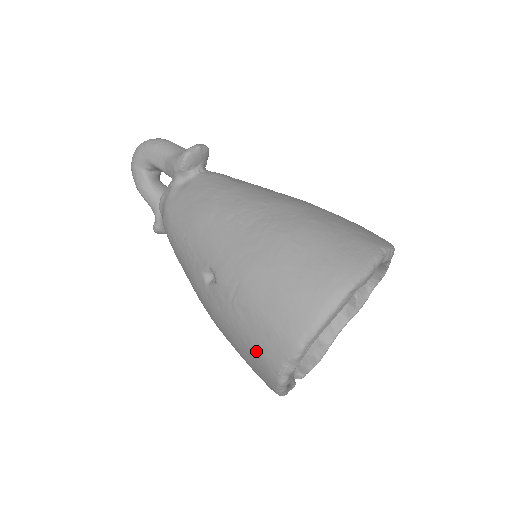
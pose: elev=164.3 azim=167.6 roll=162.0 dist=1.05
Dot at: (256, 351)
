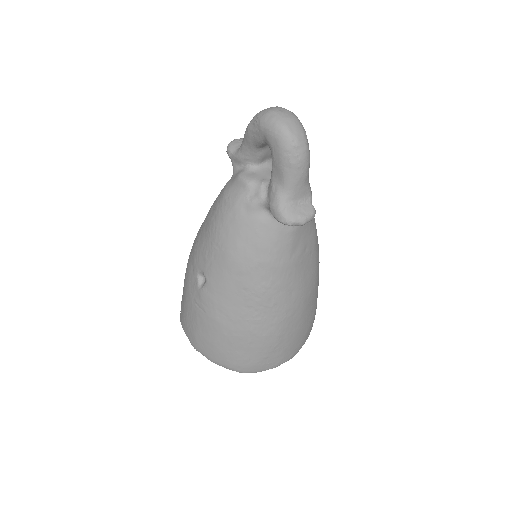
Dot at: (184, 314)
